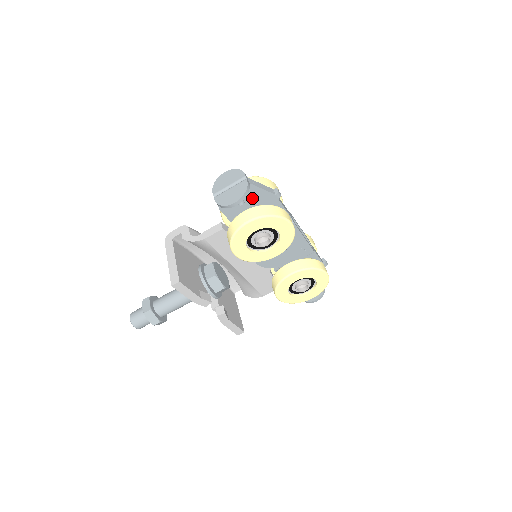
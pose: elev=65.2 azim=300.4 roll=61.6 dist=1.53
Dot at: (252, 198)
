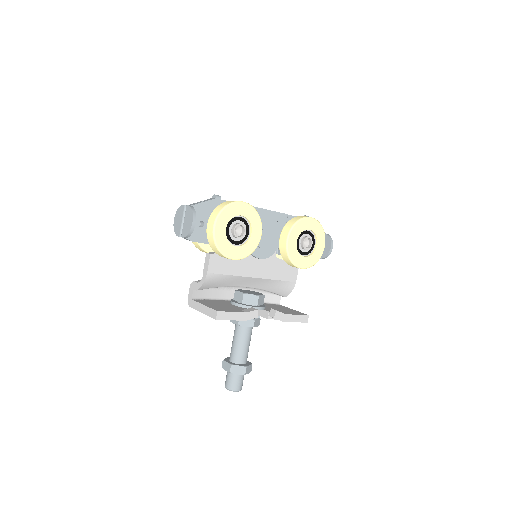
Dot at: (204, 214)
